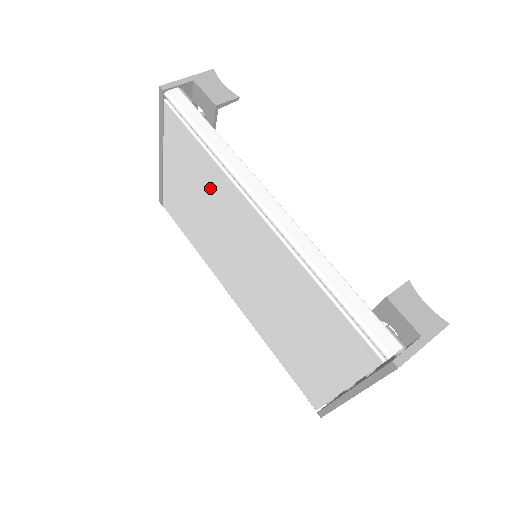
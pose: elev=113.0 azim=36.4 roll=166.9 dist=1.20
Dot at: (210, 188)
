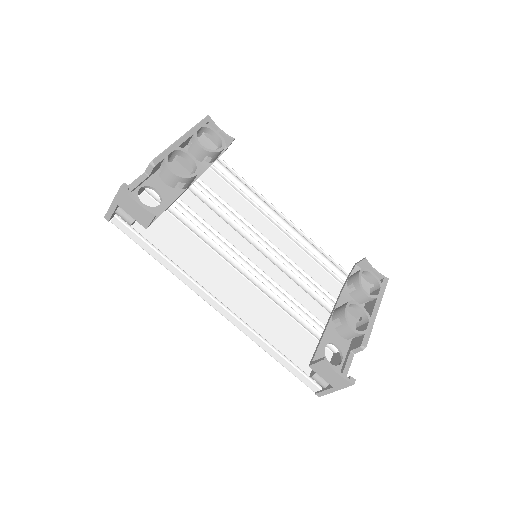
Dot at: occluded
